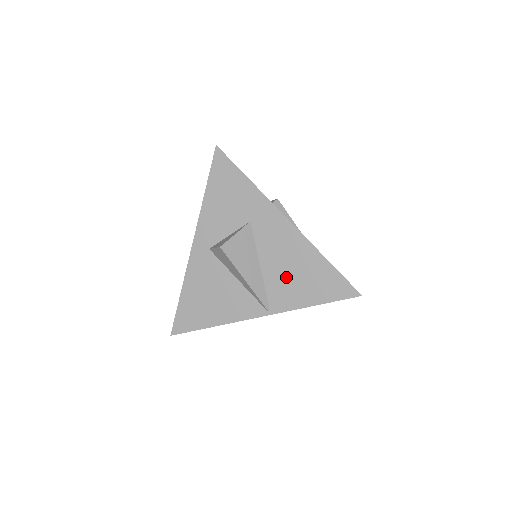
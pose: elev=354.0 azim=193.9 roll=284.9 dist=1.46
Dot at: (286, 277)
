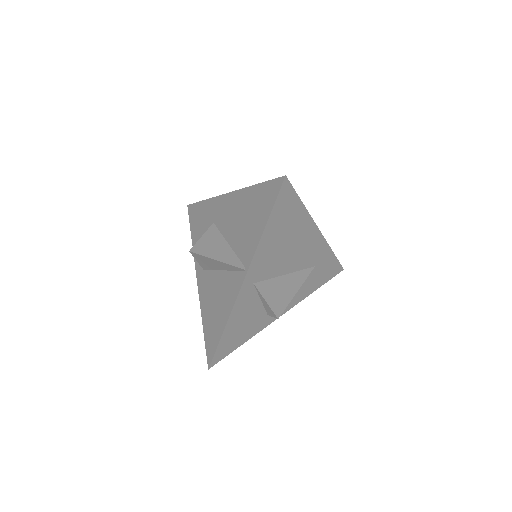
Dot at: (242, 230)
